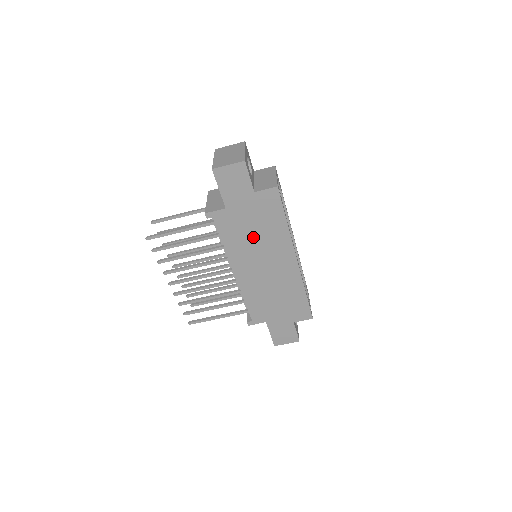
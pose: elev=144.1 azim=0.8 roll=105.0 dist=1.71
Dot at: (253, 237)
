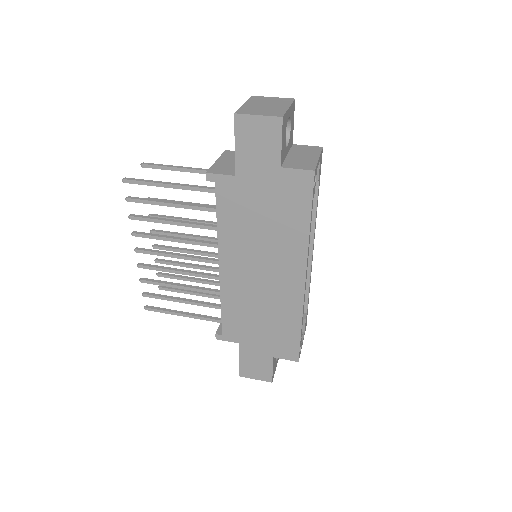
Dot at: (259, 228)
